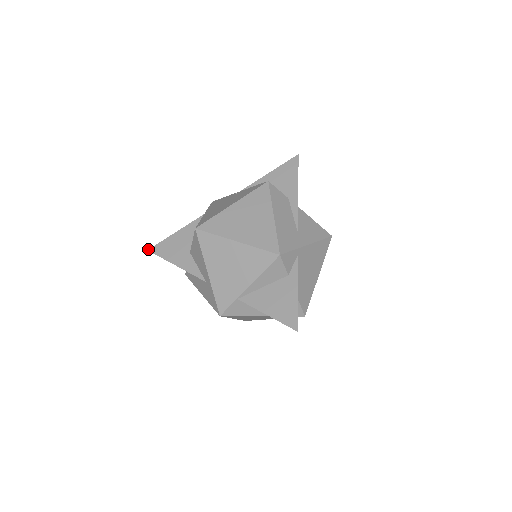
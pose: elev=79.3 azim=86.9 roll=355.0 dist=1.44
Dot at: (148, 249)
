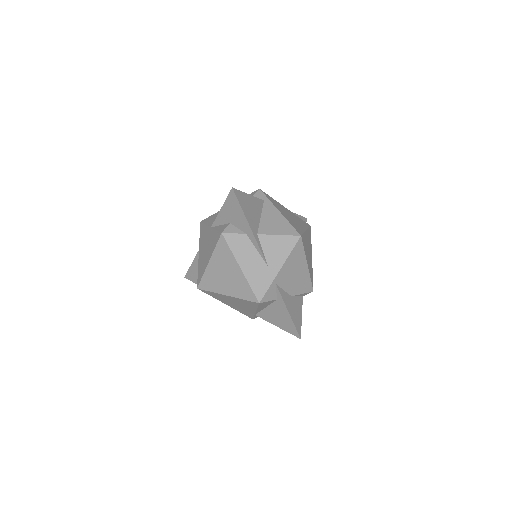
Dot at: (184, 277)
